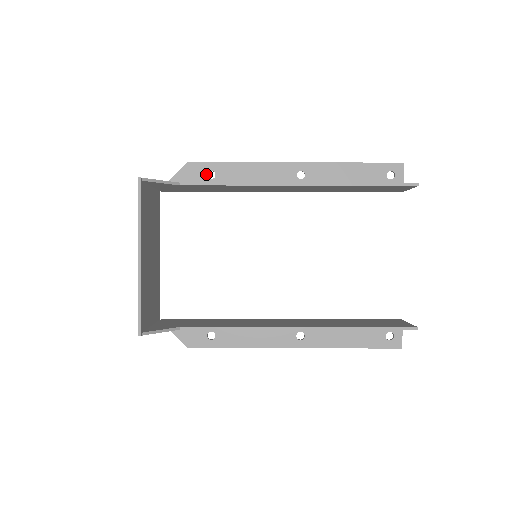
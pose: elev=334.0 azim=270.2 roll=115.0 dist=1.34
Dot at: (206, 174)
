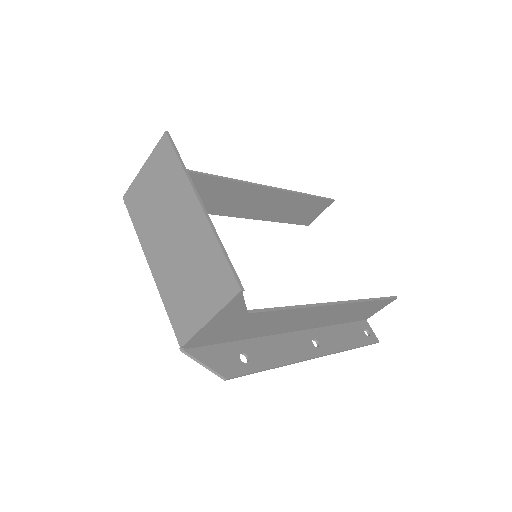
Dot at: occluded
